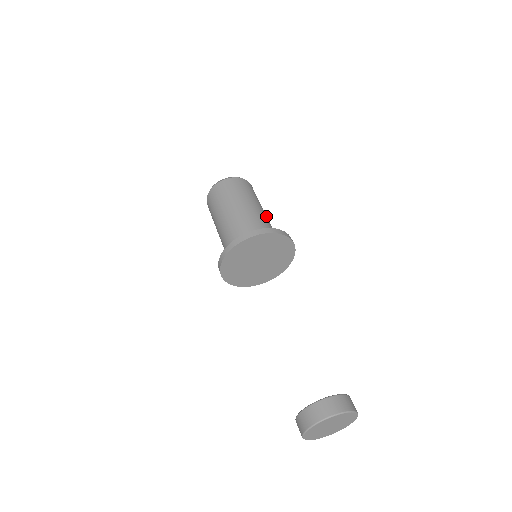
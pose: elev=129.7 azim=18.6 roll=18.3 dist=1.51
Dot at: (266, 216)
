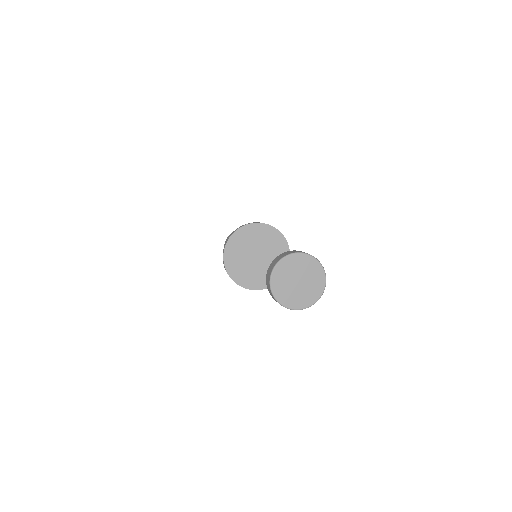
Dot at: occluded
